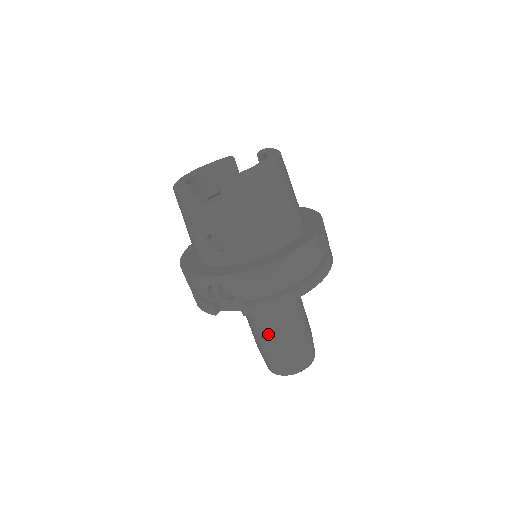
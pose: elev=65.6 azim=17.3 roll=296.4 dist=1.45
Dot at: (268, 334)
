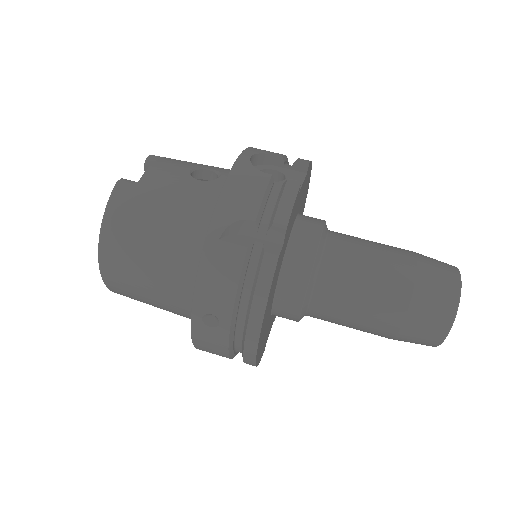
Dot at: (372, 245)
